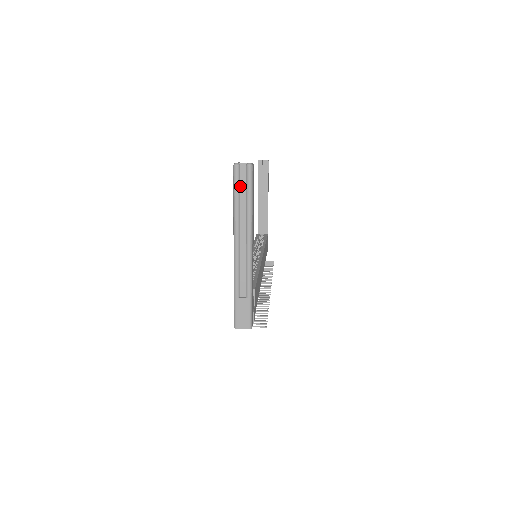
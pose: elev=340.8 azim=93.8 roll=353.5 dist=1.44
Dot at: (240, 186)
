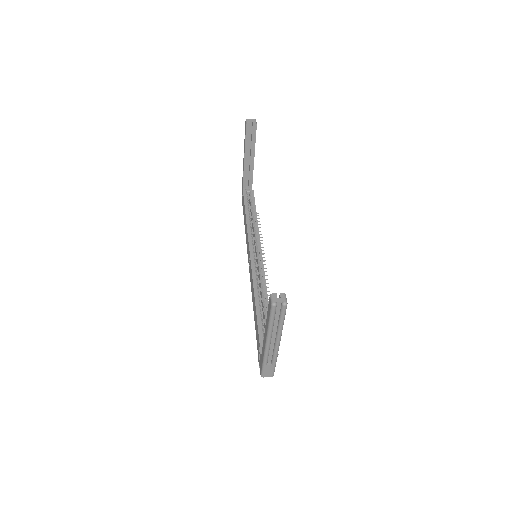
Dot at: (275, 313)
